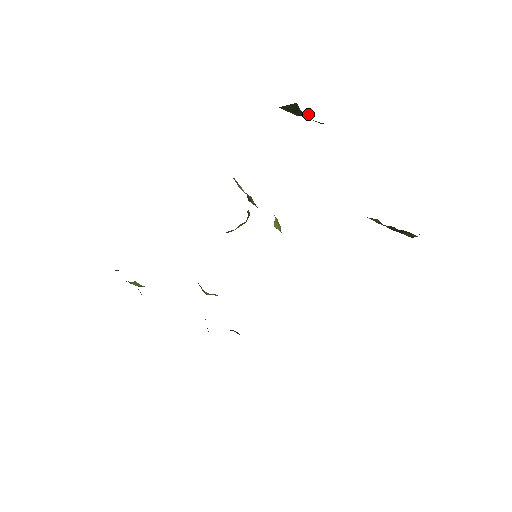
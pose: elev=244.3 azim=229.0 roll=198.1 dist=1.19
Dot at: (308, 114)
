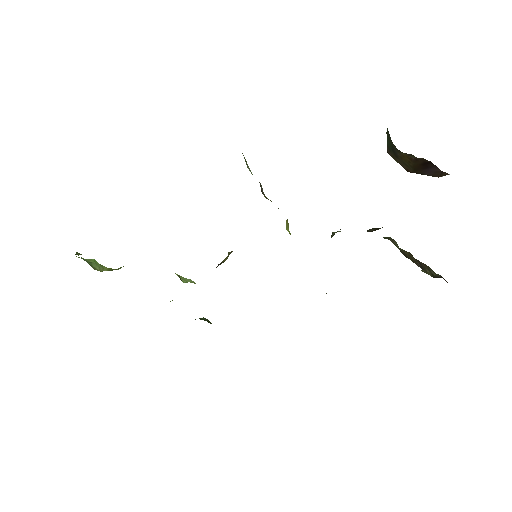
Dot at: (408, 159)
